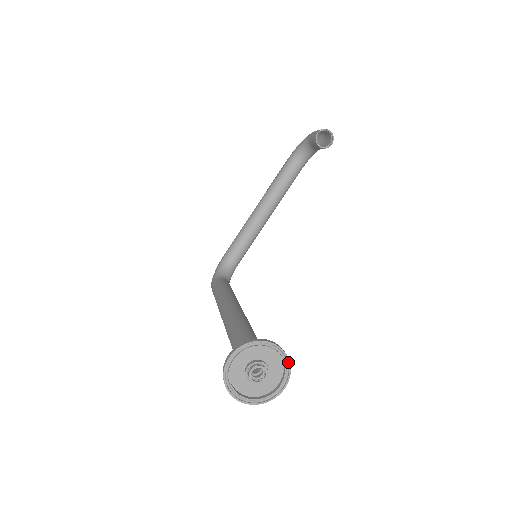
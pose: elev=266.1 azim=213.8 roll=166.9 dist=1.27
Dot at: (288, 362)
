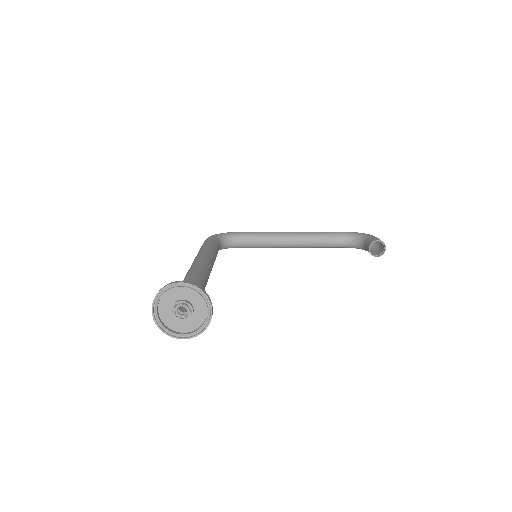
Dot at: (205, 328)
